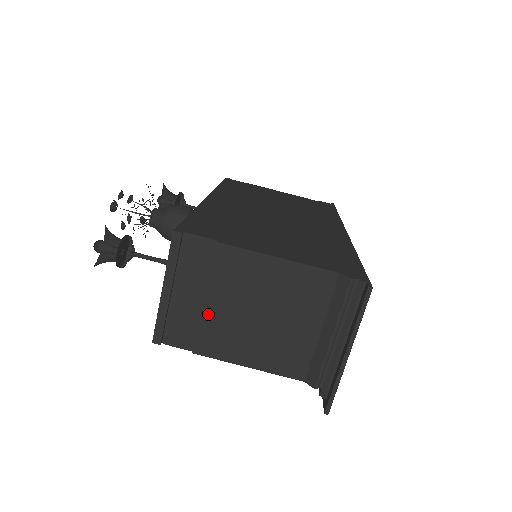
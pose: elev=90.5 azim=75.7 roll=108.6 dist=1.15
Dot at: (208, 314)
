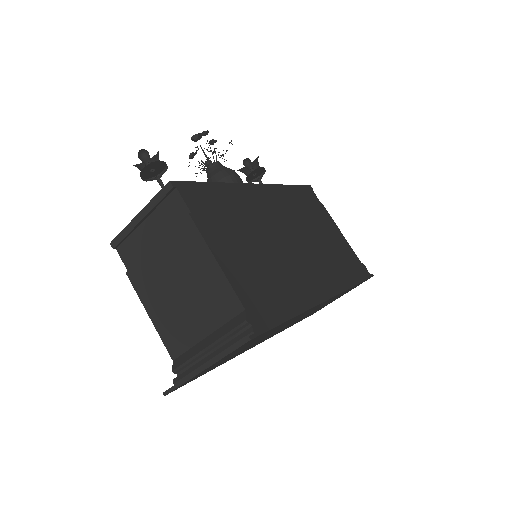
Dot at: (151, 256)
